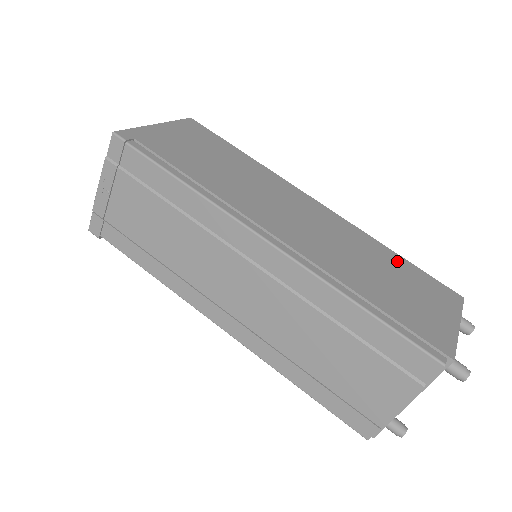
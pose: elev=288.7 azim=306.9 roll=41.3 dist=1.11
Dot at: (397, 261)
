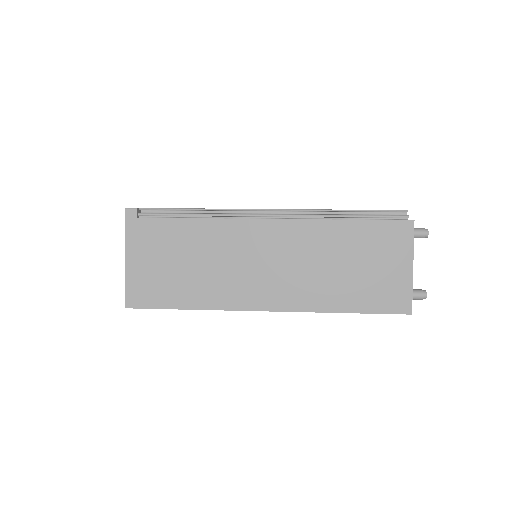
Dot at: occluded
